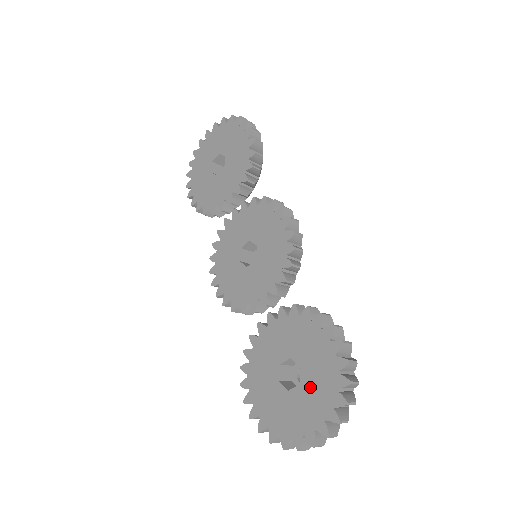
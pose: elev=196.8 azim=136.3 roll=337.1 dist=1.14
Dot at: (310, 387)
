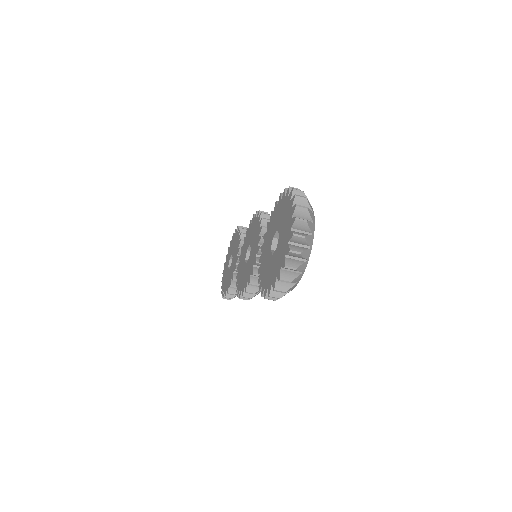
Dot at: (282, 225)
